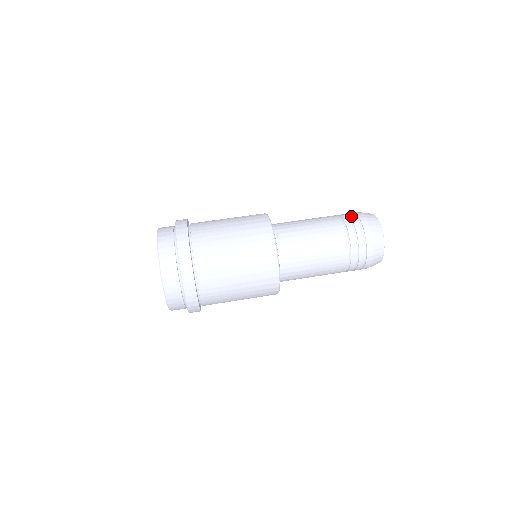
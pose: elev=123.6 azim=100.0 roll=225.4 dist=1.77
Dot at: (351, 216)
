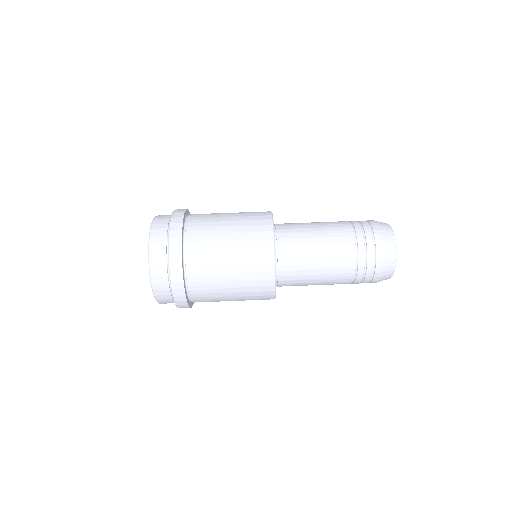
Dot at: (364, 226)
